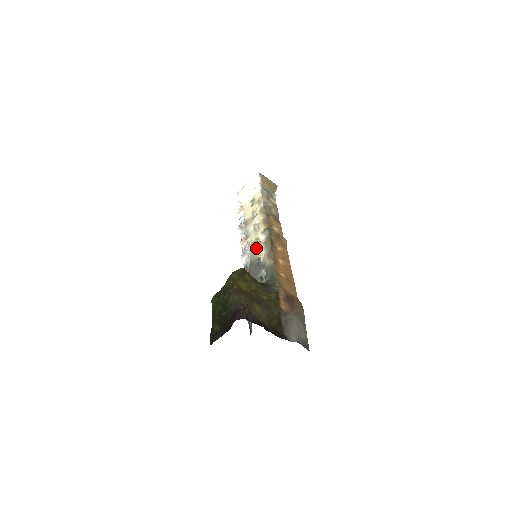
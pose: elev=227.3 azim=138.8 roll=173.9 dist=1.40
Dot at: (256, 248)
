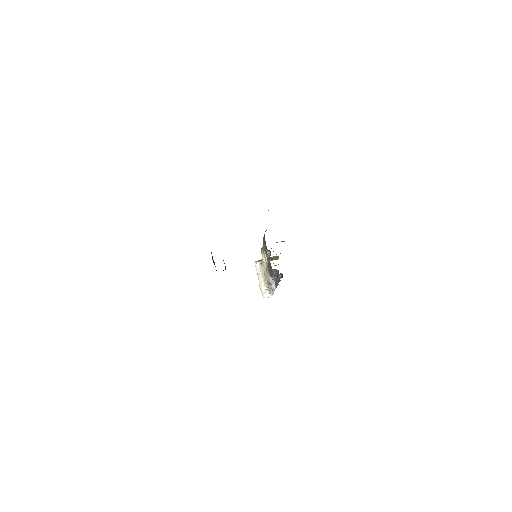
Dot at: occluded
